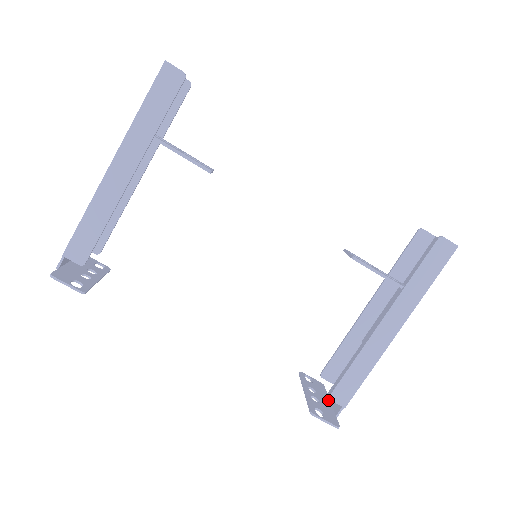
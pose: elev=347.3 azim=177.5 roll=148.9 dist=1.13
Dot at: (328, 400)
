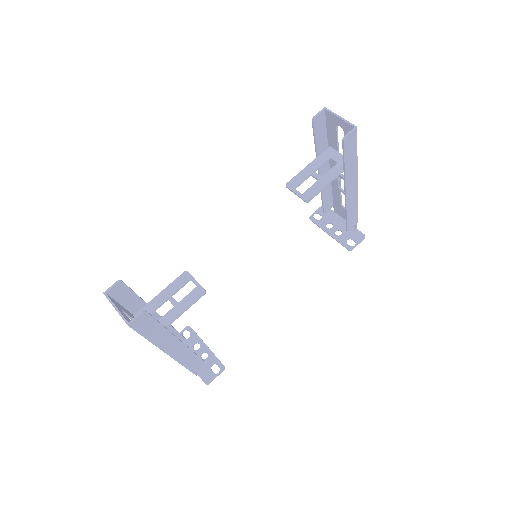
Dot at: (340, 219)
